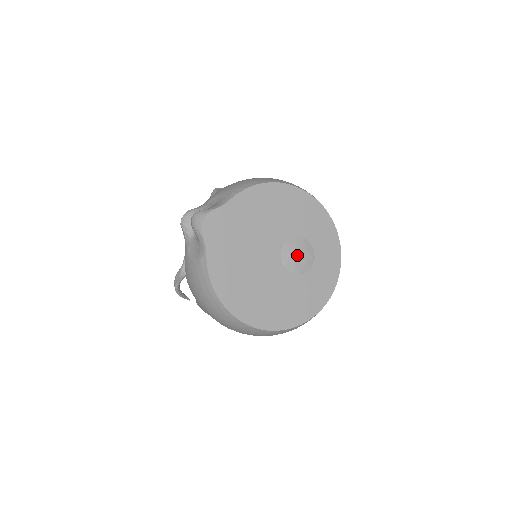
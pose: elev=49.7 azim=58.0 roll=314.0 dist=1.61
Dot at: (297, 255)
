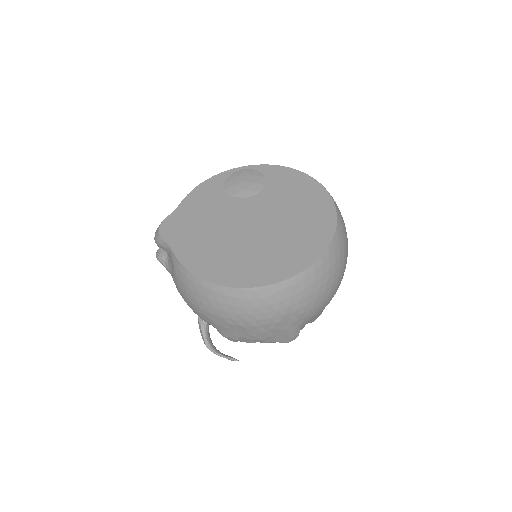
Dot at: (242, 182)
